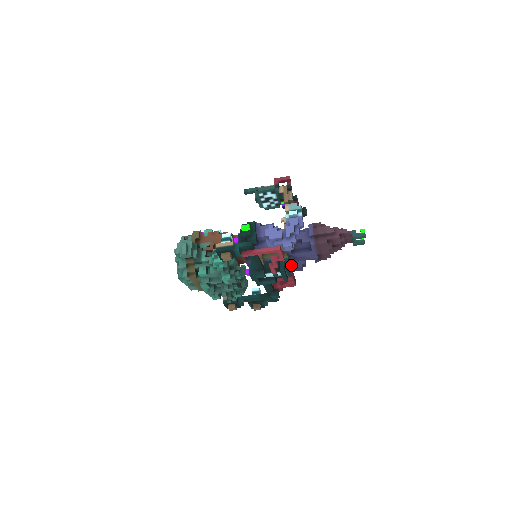
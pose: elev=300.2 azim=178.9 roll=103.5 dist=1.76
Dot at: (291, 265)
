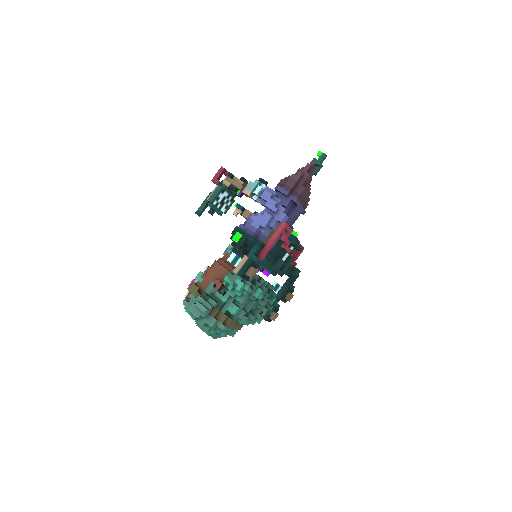
Dot at: (293, 233)
